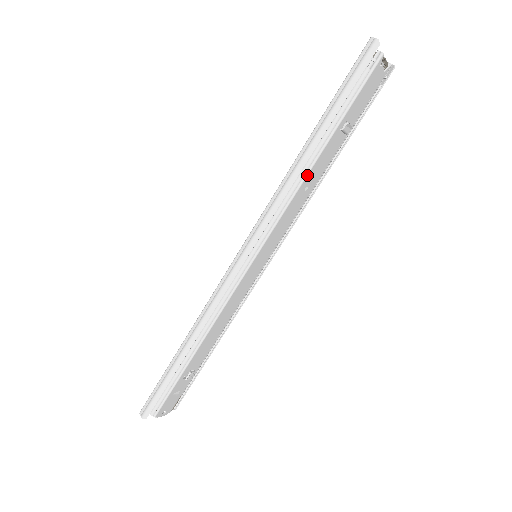
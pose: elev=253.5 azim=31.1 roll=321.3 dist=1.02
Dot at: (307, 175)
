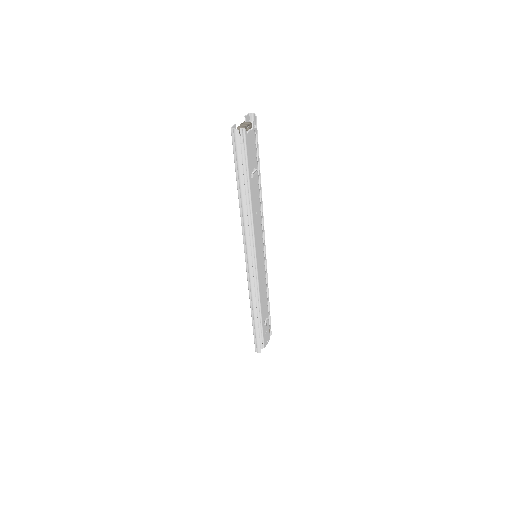
Dot at: (252, 211)
